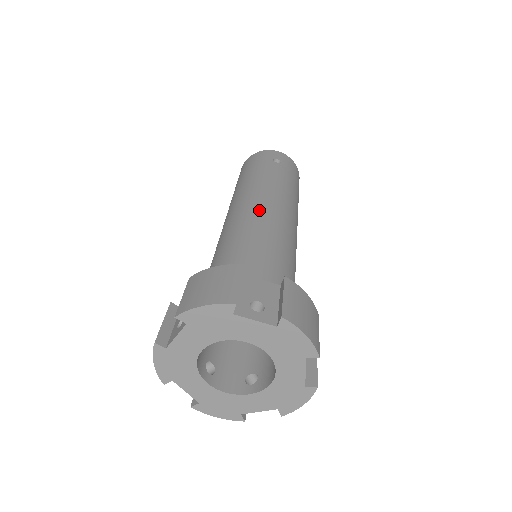
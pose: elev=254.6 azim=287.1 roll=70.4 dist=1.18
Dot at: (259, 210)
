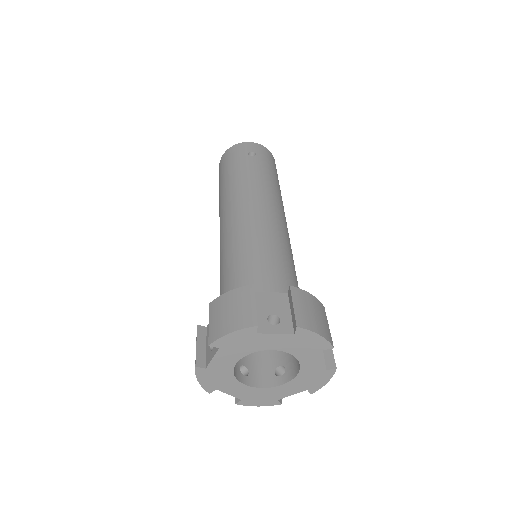
Dot at: (249, 216)
